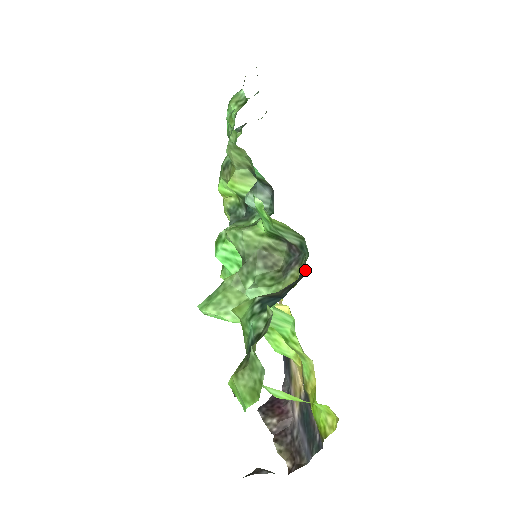
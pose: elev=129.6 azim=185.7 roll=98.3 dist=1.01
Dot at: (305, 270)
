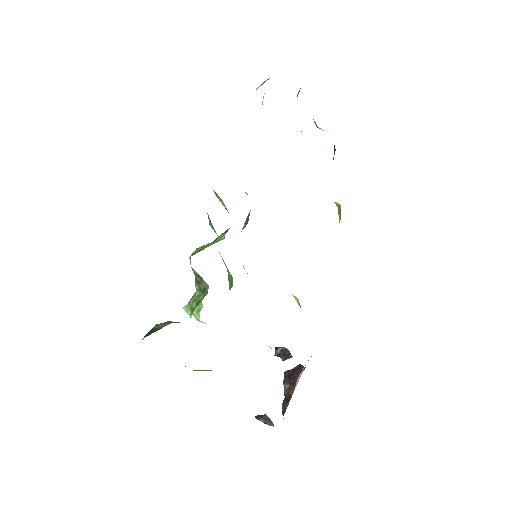
Dot at: occluded
